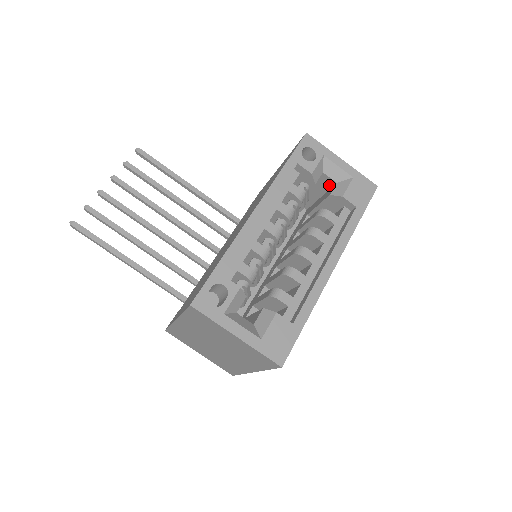
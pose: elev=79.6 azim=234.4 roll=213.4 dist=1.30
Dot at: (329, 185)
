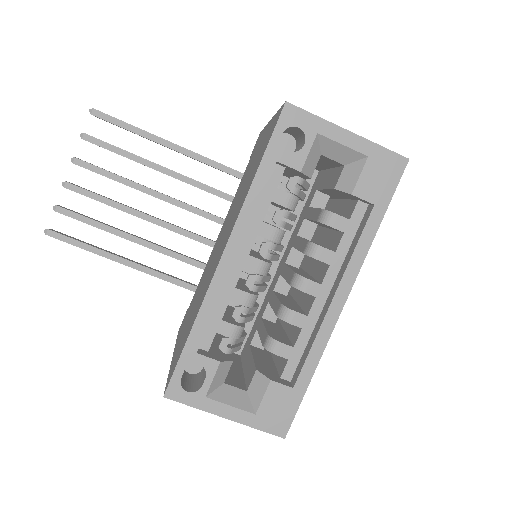
Dot at: (335, 164)
